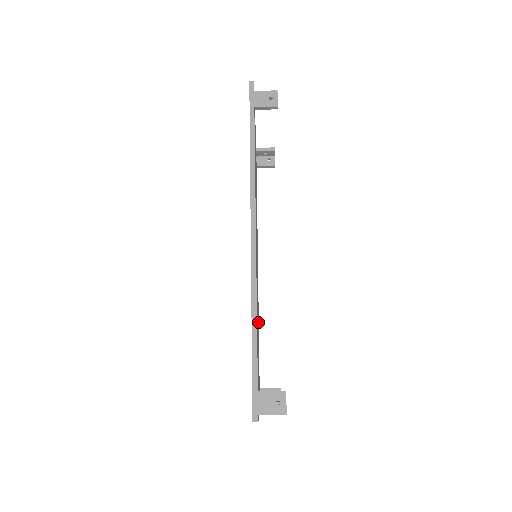
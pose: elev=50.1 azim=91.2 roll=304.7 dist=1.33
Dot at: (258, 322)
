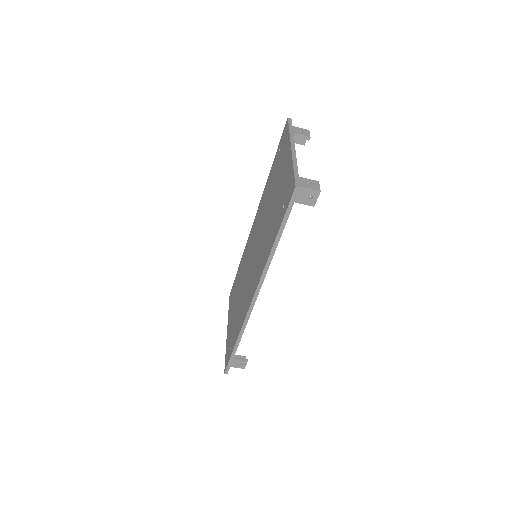
Dot at: occluded
